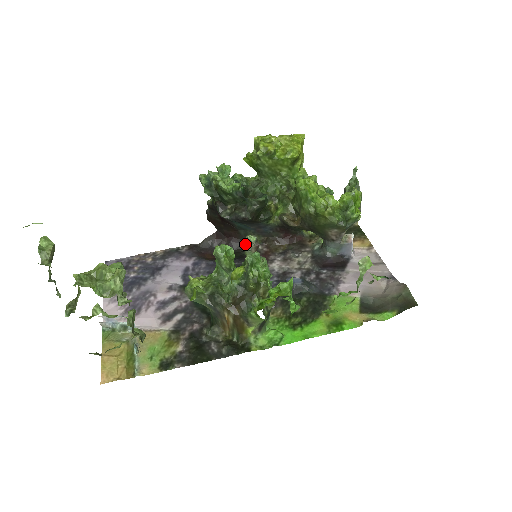
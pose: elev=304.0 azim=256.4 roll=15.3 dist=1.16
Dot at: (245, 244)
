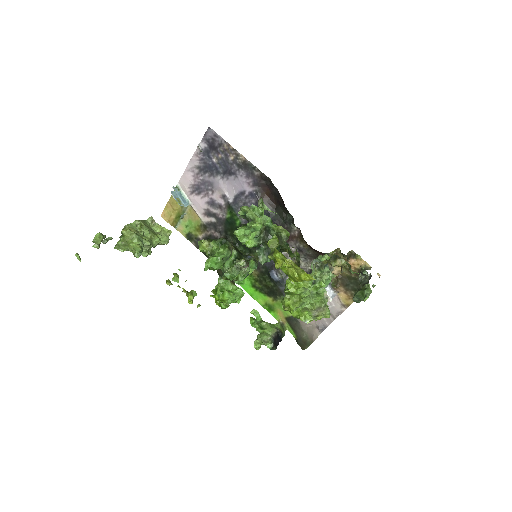
Dot at: (236, 263)
